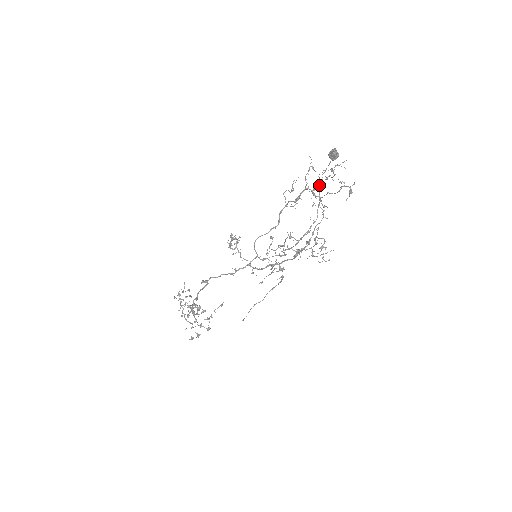
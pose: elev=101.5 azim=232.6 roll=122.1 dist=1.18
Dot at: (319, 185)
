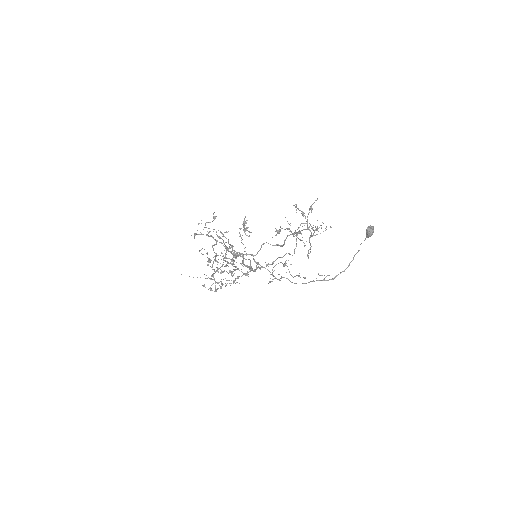
Dot at: (354, 255)
